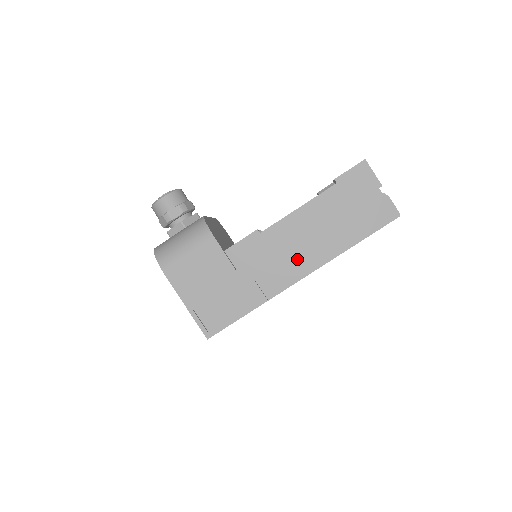
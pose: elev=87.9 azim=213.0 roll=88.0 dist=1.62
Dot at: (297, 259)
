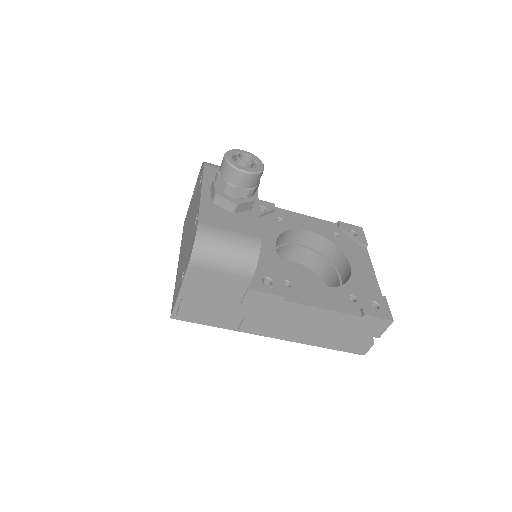
Dot at: (284, 328)
